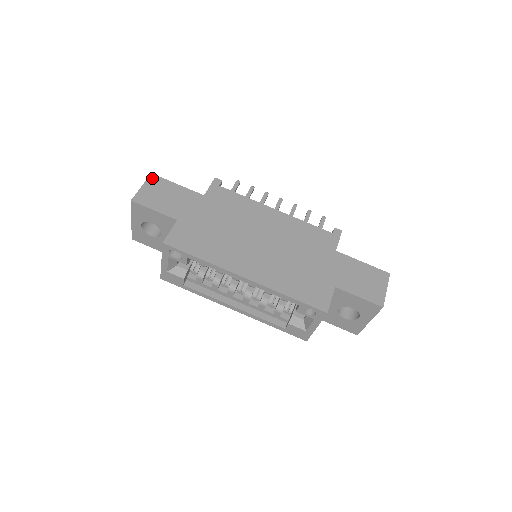
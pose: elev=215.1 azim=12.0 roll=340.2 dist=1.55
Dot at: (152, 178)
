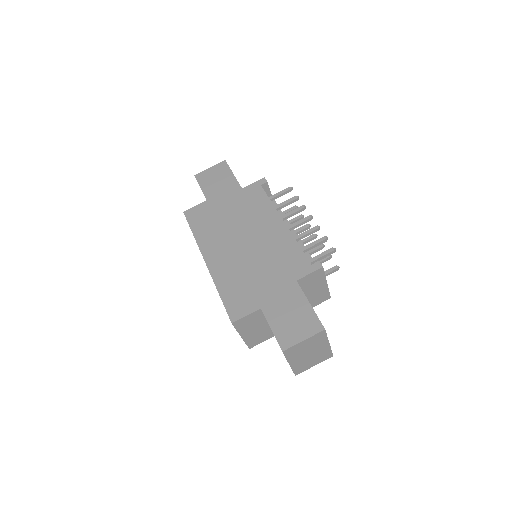
Dot at: (222, 163)
